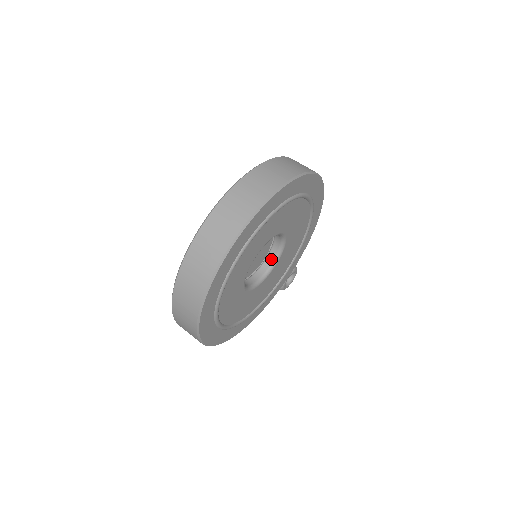
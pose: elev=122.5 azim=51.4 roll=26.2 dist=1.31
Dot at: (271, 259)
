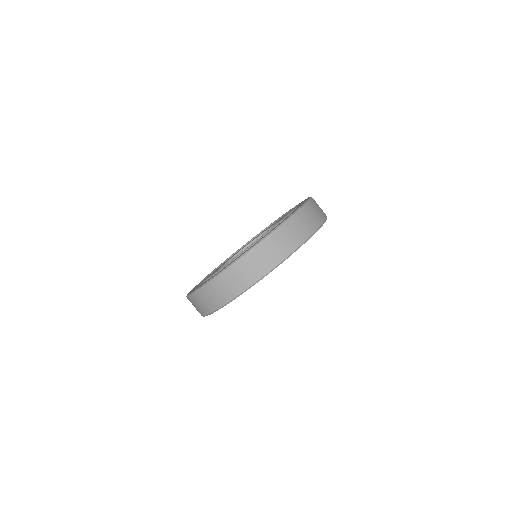
Dot at: occluded
